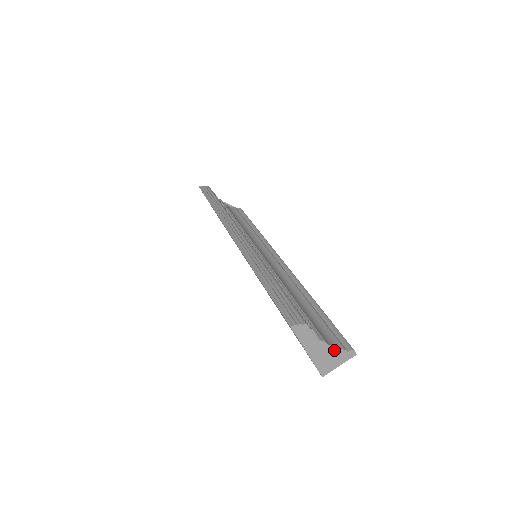
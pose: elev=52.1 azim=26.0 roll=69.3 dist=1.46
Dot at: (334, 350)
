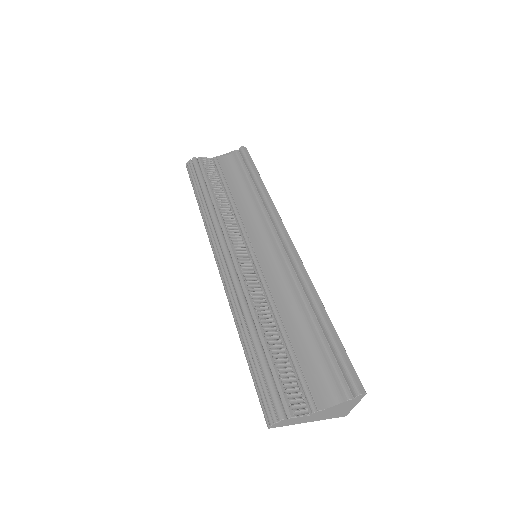
Dot at: (335, 407)
